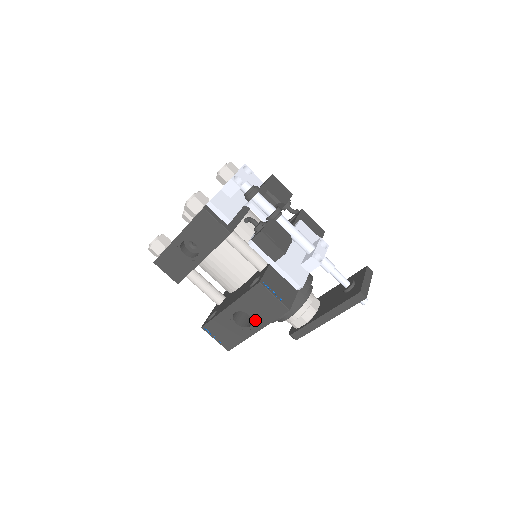
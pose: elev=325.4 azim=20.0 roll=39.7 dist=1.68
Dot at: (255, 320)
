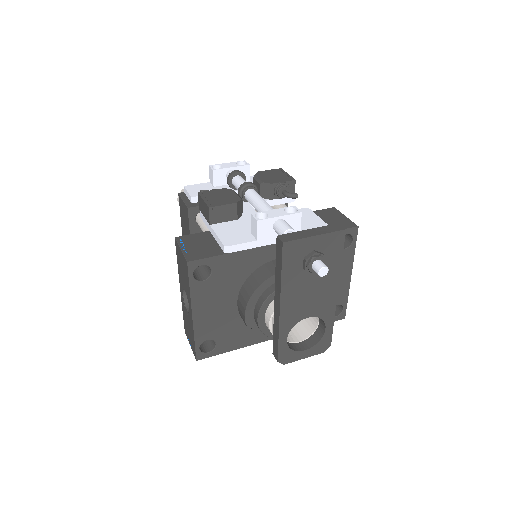
Dot at: (187, 296)
